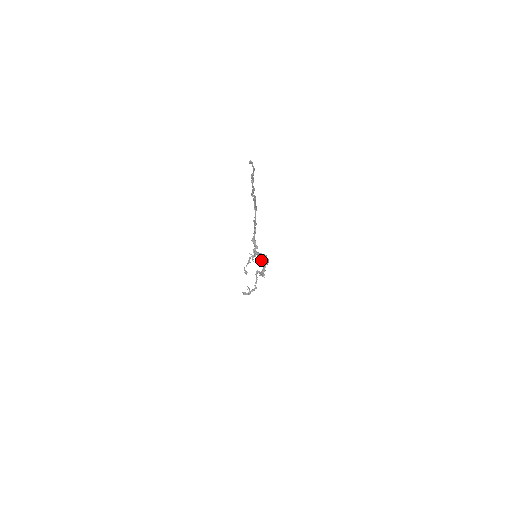
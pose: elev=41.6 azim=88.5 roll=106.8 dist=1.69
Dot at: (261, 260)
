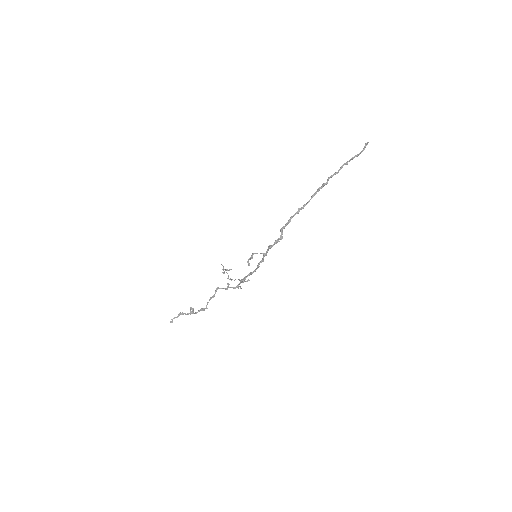
Dot at: occluded
